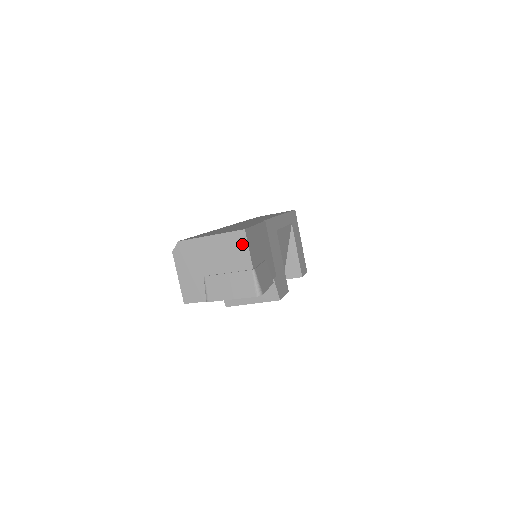
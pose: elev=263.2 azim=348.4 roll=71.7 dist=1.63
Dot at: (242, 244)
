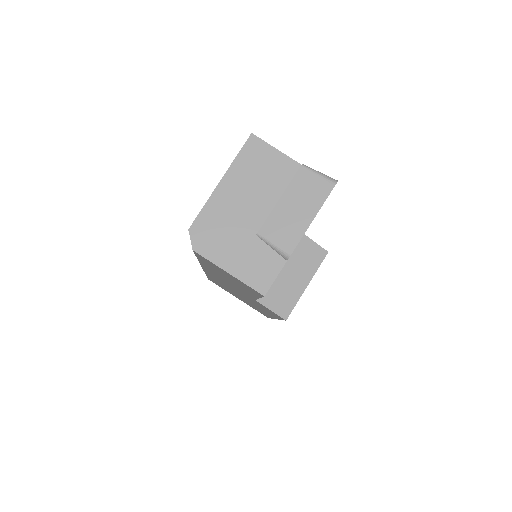
Dot at: (264, 151)
